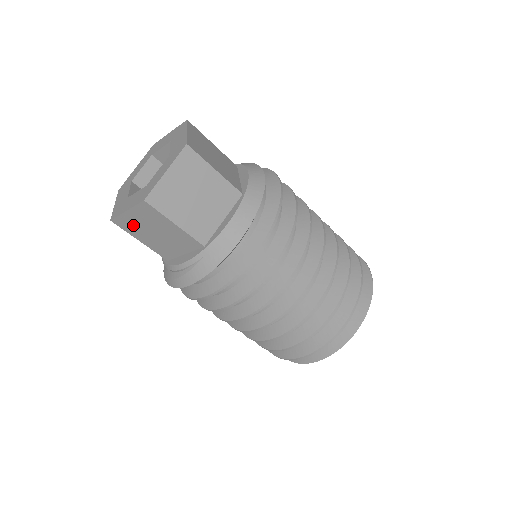
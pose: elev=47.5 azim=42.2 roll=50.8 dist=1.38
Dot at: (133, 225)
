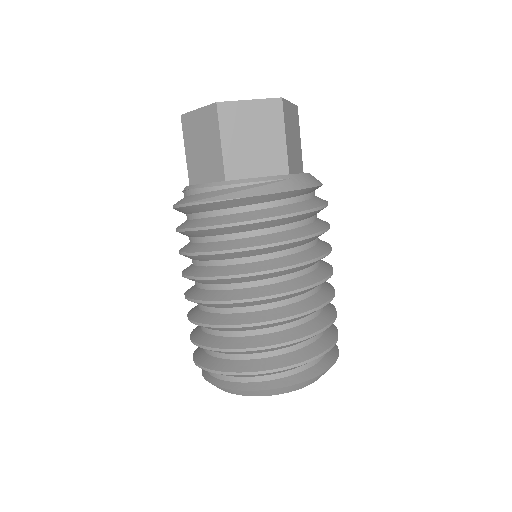
Dot at: (237, 119)
